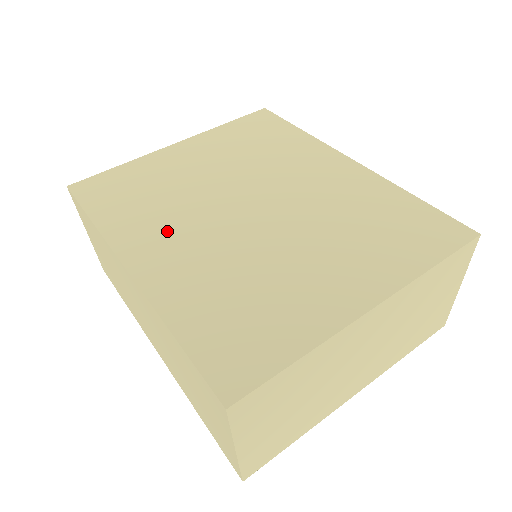
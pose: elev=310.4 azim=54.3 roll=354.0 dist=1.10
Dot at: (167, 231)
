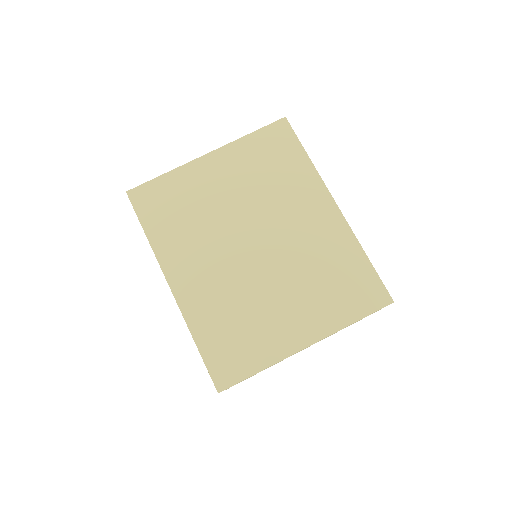
Dot at: (196, 256)
